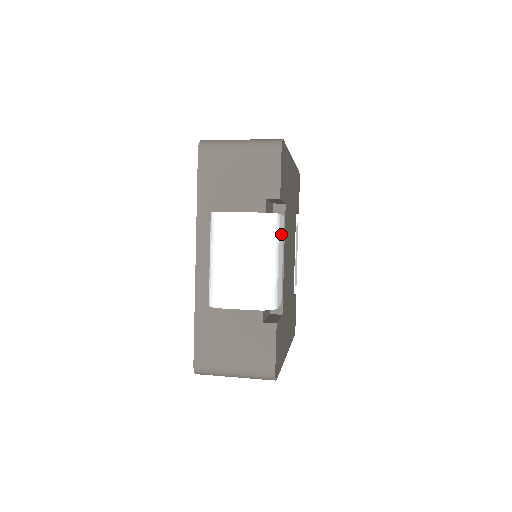
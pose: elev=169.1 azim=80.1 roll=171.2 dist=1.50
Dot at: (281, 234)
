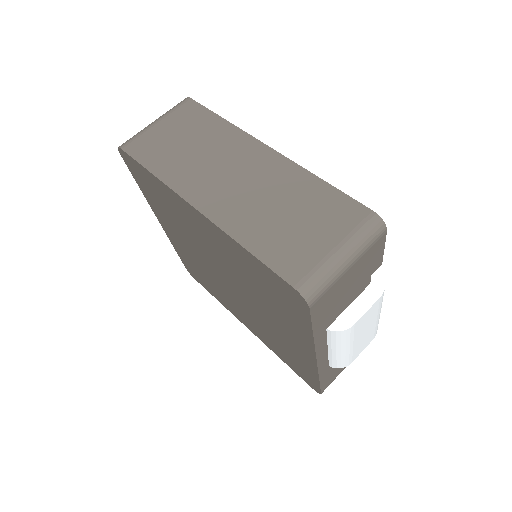
Dot at: occluded
